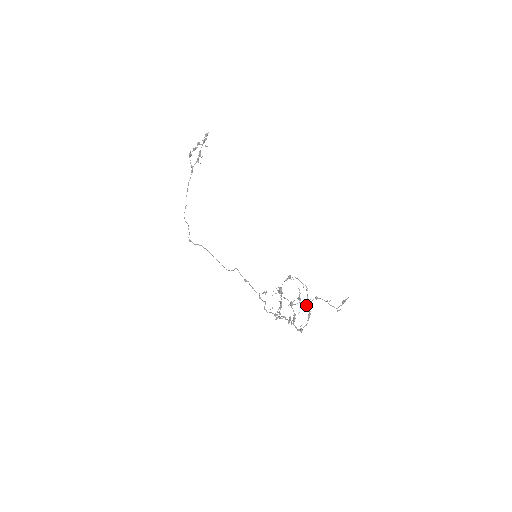
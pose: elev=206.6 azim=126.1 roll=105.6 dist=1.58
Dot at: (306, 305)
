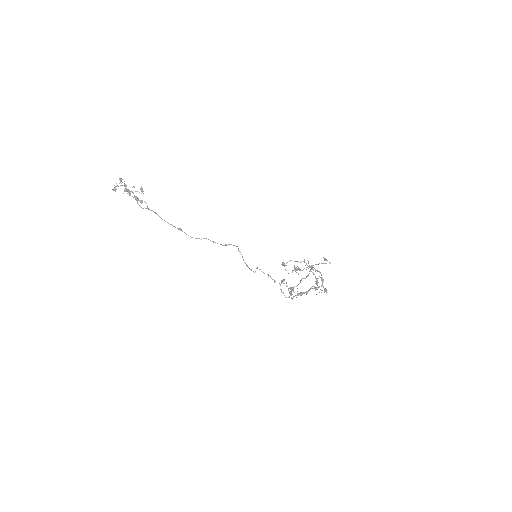
Dot at: (315, 271)
